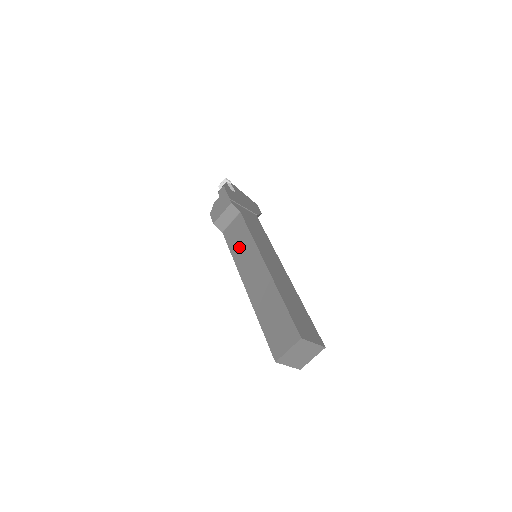
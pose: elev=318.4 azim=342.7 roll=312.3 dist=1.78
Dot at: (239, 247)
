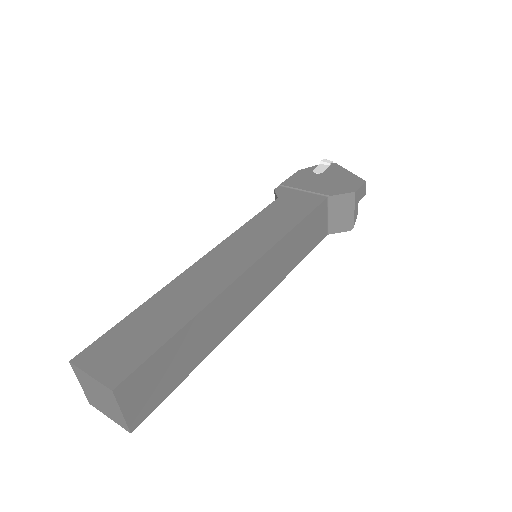
Dot at: occluded
